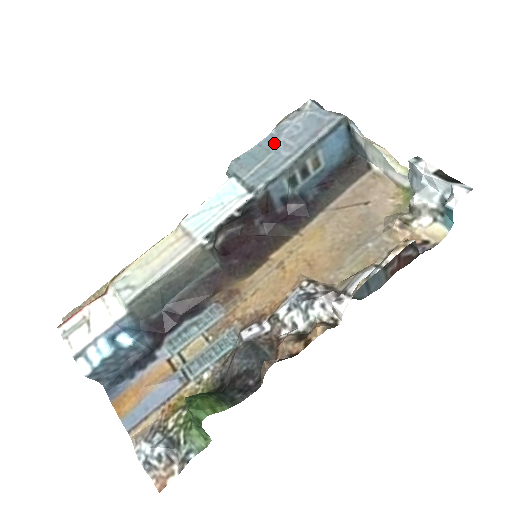
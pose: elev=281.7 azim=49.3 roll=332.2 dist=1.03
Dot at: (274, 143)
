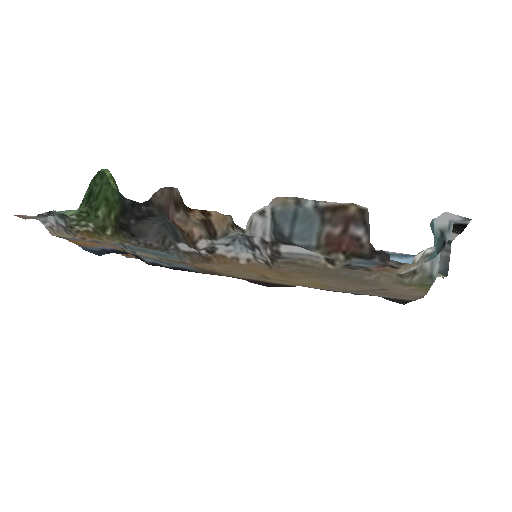
Dot at: occluded
